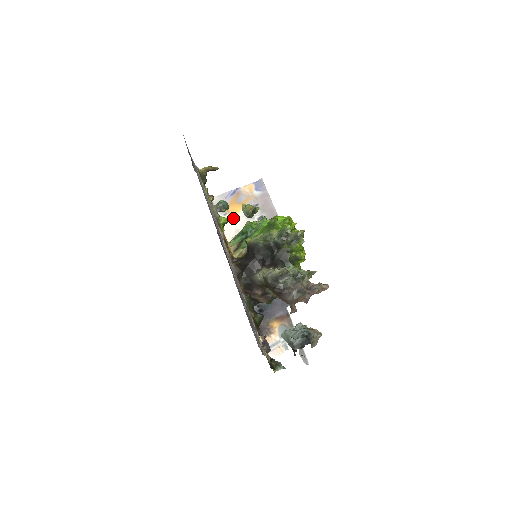
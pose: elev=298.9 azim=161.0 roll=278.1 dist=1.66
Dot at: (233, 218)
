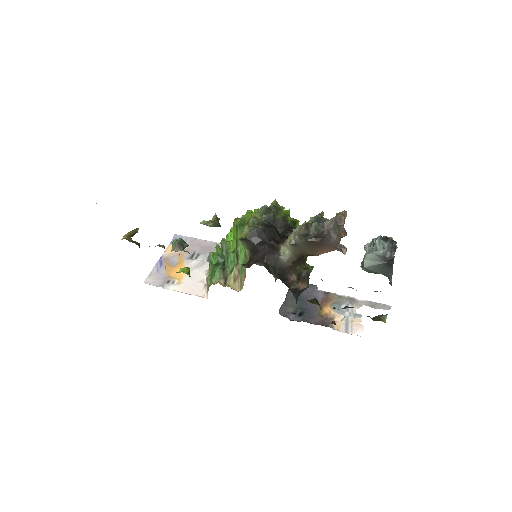
Dot at: (184, 278)
